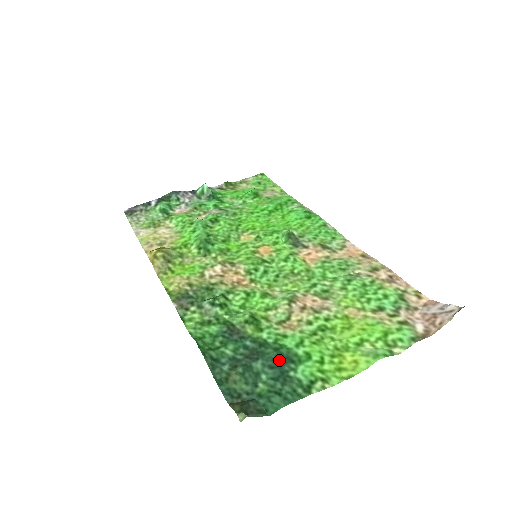
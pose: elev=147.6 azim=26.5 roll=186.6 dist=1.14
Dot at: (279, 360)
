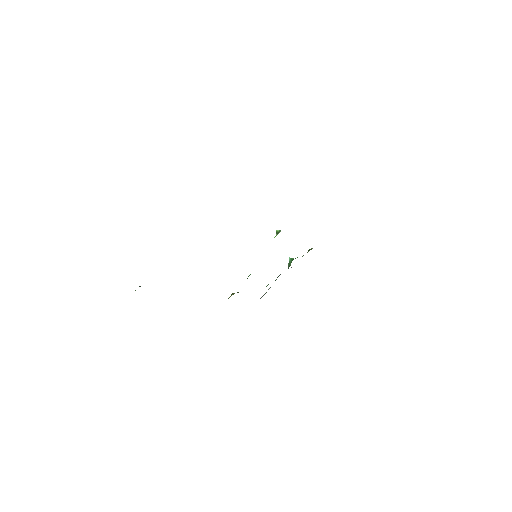
Dot at: occluded
